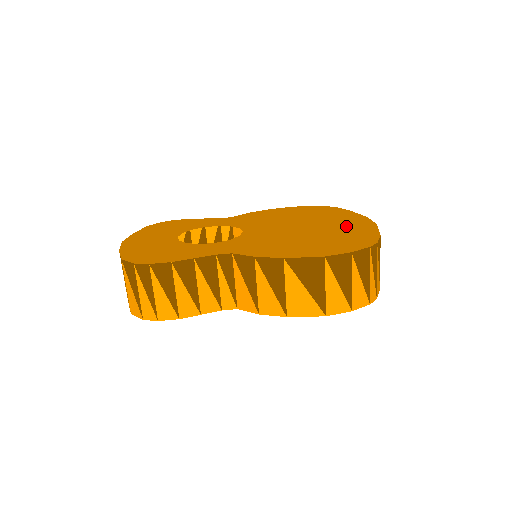
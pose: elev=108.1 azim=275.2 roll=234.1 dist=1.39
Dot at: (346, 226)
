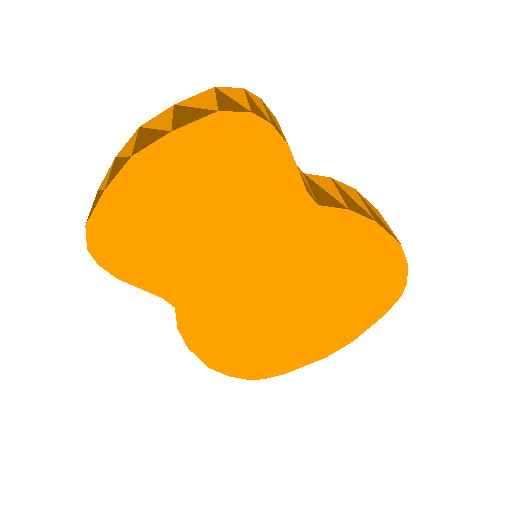
Dot at: (309, 342)
